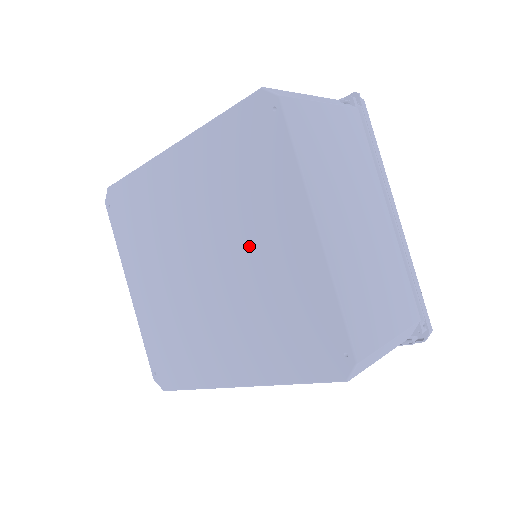
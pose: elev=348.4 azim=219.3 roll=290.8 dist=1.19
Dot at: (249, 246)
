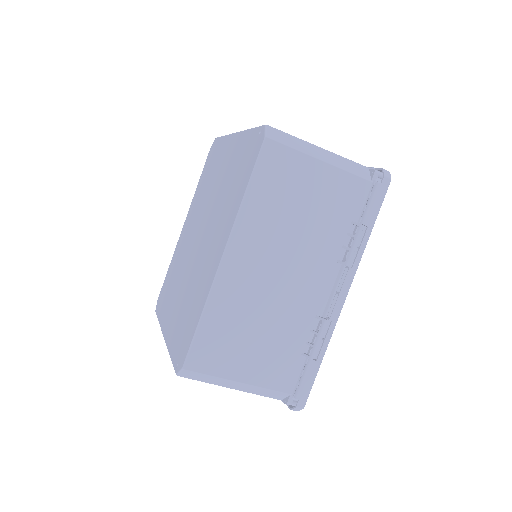
Dot at: (215, 188)
